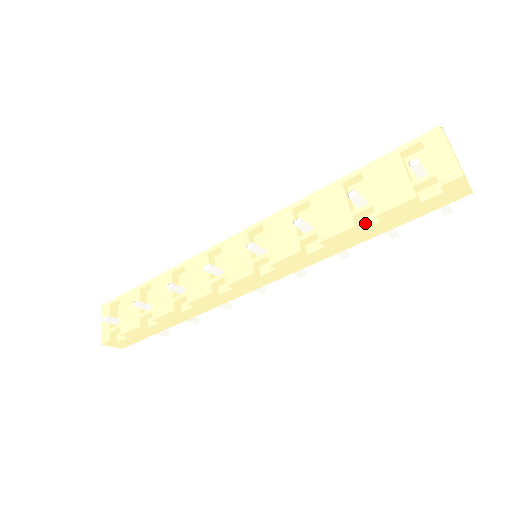
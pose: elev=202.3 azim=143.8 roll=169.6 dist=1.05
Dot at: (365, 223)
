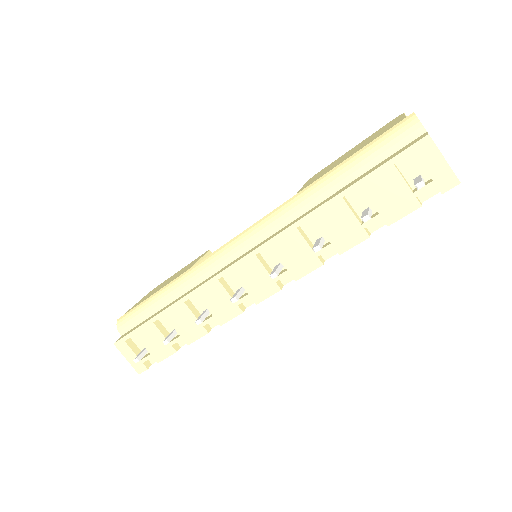
Dot at: (373, 227)
